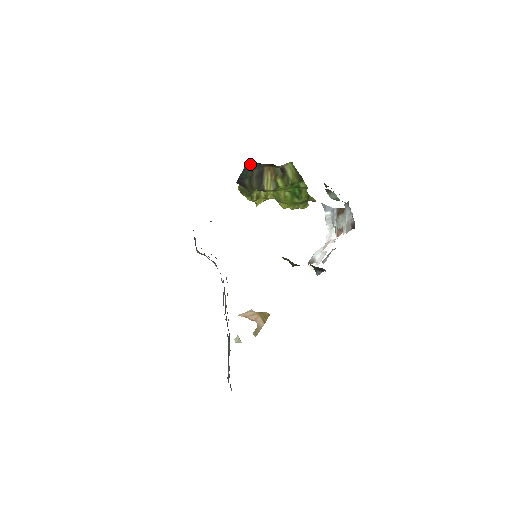
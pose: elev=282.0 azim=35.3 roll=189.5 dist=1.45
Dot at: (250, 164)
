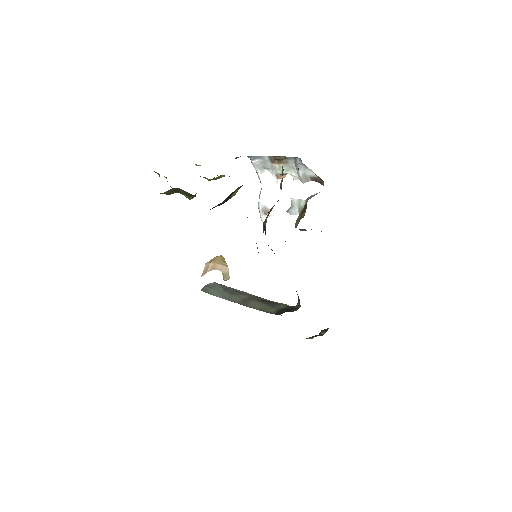
Dot at: occluded
